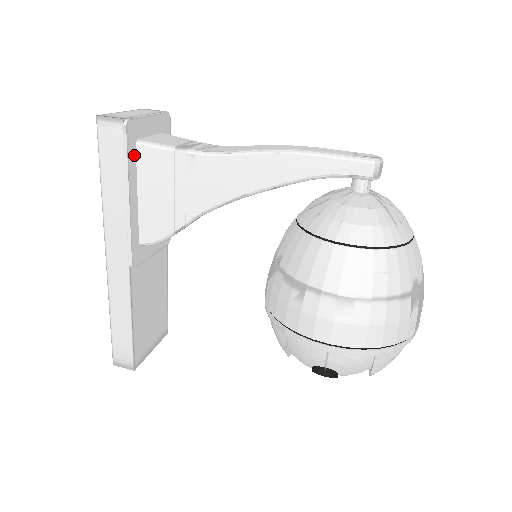
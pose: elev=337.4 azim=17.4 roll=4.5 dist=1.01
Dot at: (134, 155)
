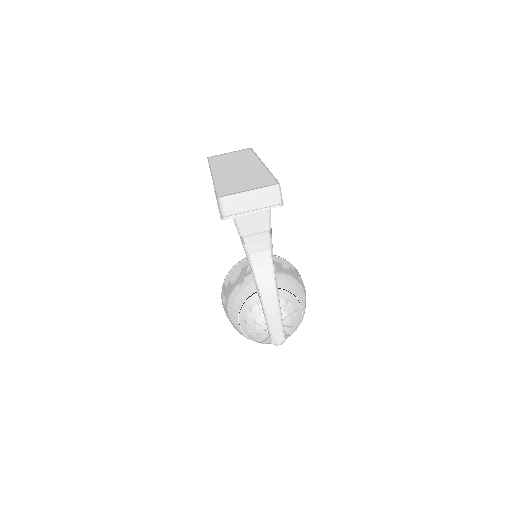
Dot at: occluded
